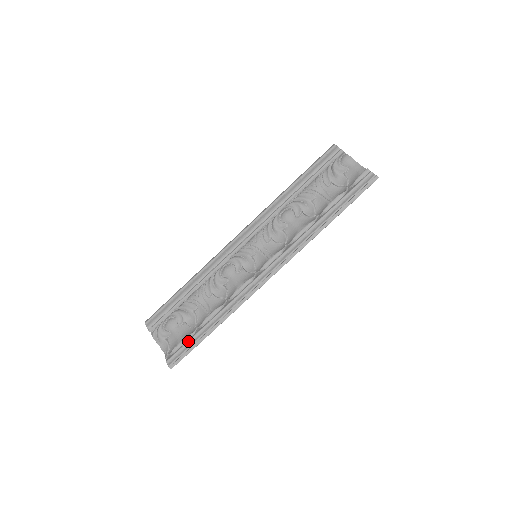
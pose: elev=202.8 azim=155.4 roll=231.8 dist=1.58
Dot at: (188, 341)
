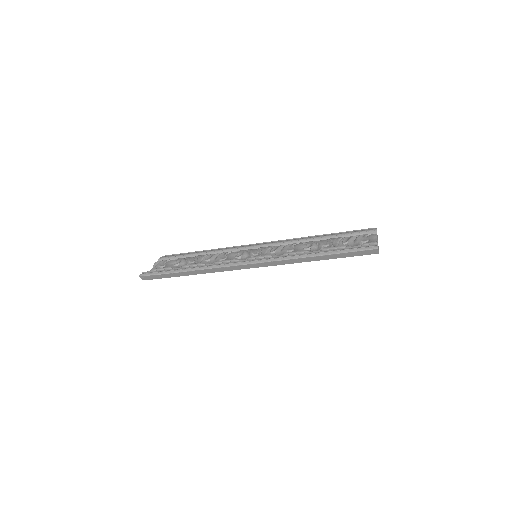
Dot at: (165, 269)
